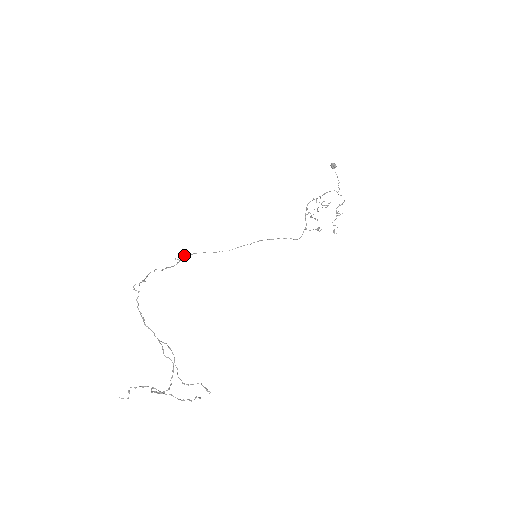
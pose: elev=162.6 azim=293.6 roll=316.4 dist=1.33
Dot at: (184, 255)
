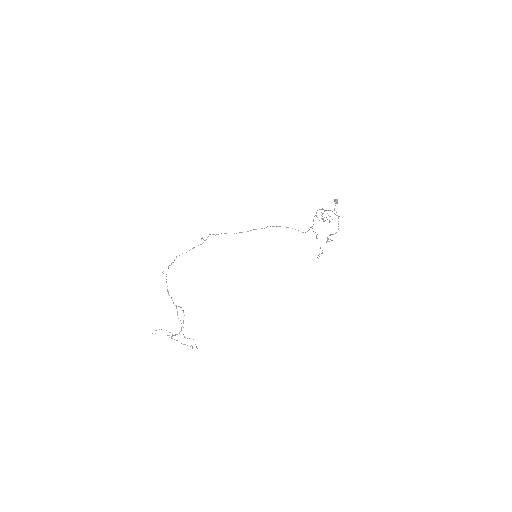
Dot at: occluded
